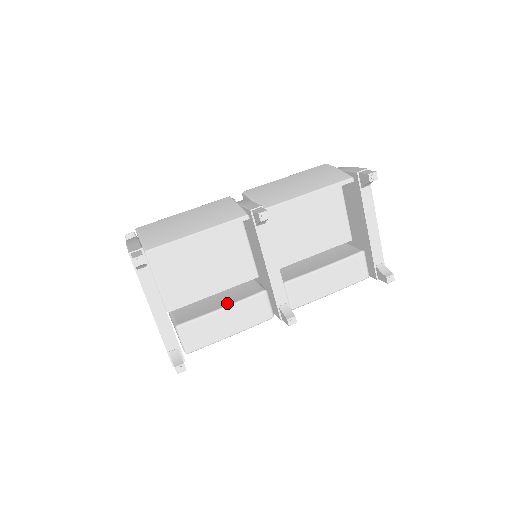
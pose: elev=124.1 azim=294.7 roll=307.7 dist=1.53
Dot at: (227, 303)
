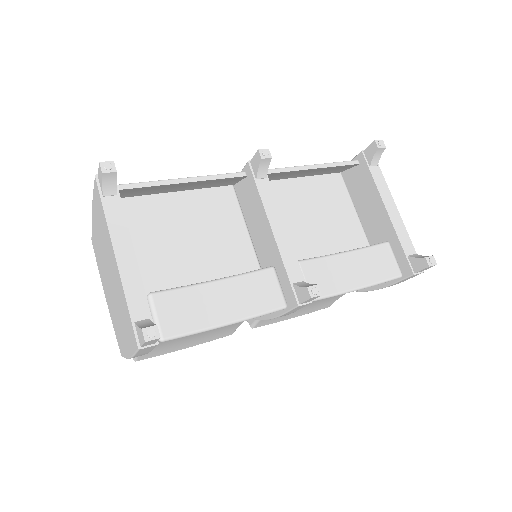
Dot at: occluded
